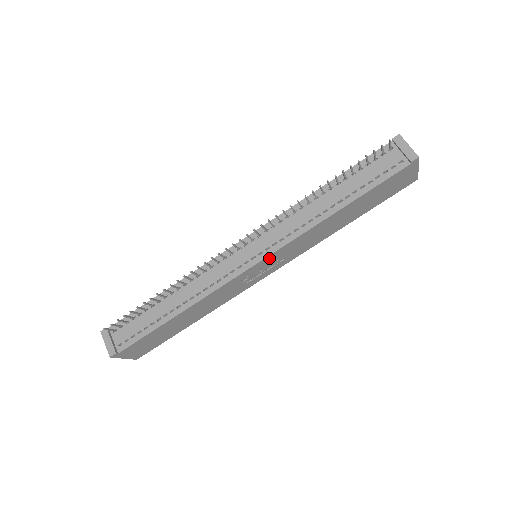
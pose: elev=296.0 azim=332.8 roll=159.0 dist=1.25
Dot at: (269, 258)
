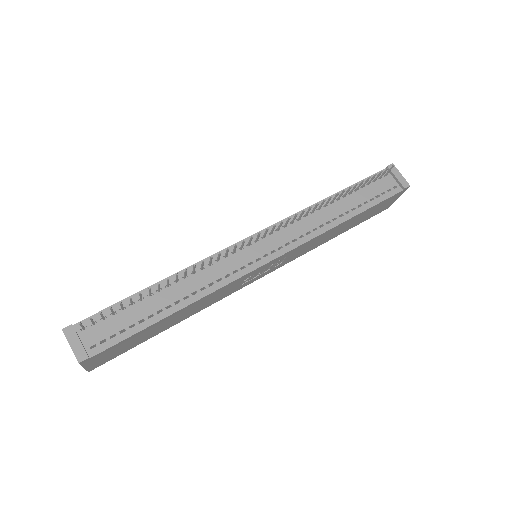
Dot at: (279, 258)
